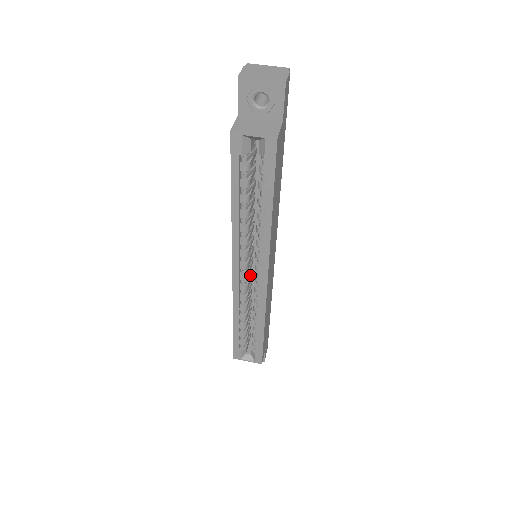
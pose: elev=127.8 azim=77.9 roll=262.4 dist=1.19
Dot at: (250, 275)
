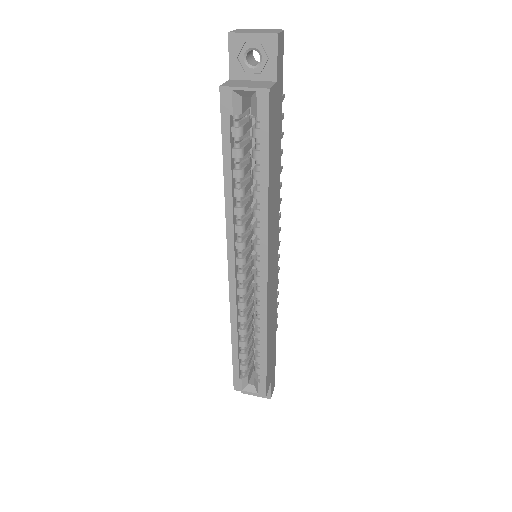
Dot at: (249, 278)
